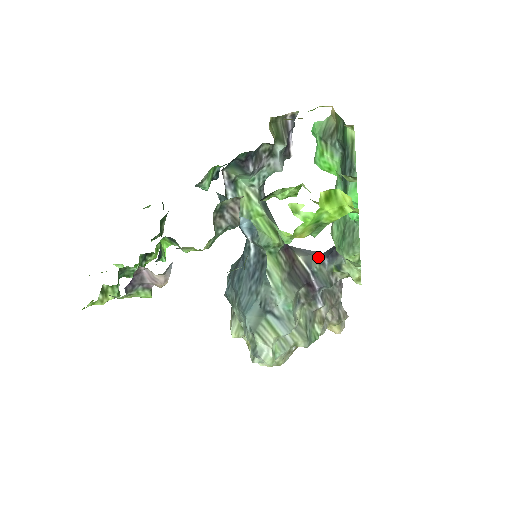
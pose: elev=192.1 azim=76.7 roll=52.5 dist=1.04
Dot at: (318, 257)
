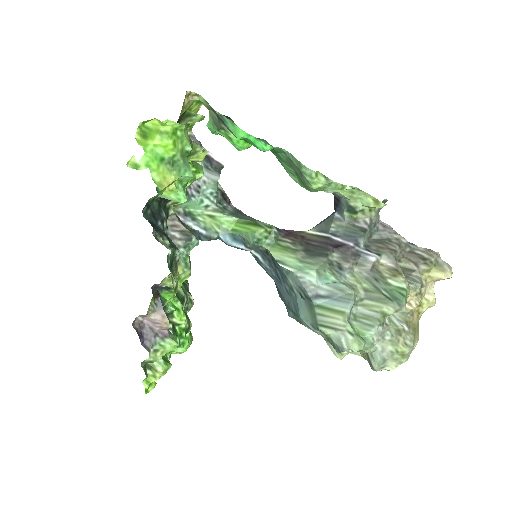
Dot at: (329, 218)
